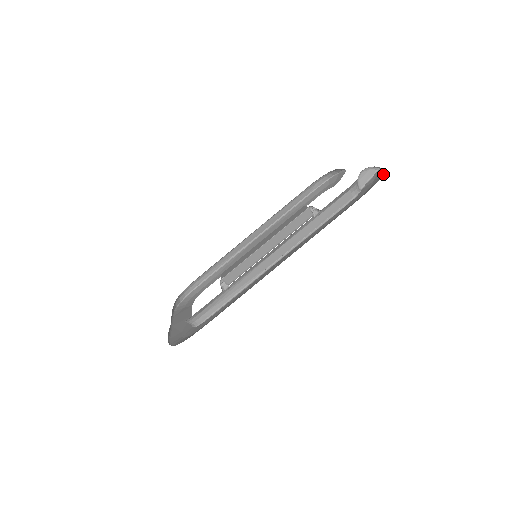
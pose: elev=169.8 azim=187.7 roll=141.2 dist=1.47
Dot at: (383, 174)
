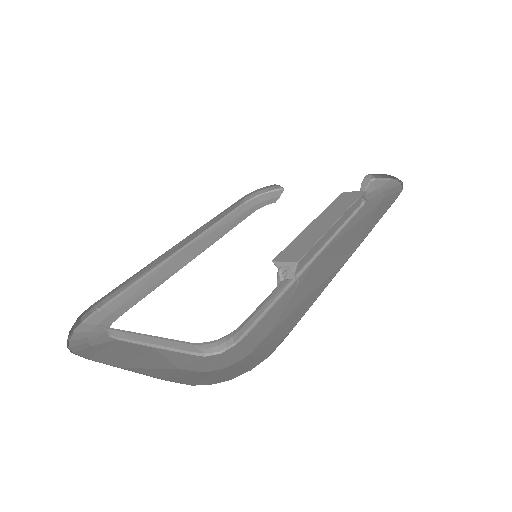
Dot at: (397, 181)
